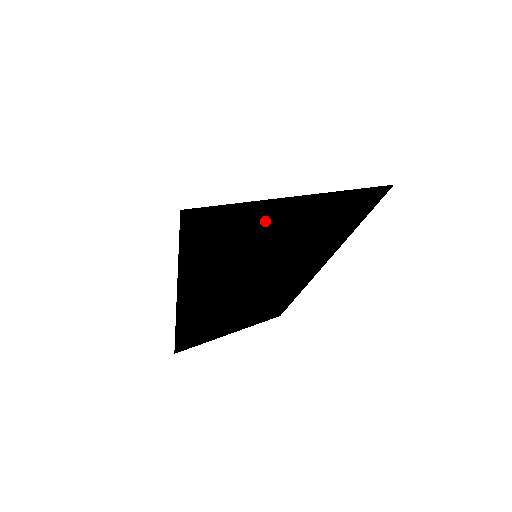
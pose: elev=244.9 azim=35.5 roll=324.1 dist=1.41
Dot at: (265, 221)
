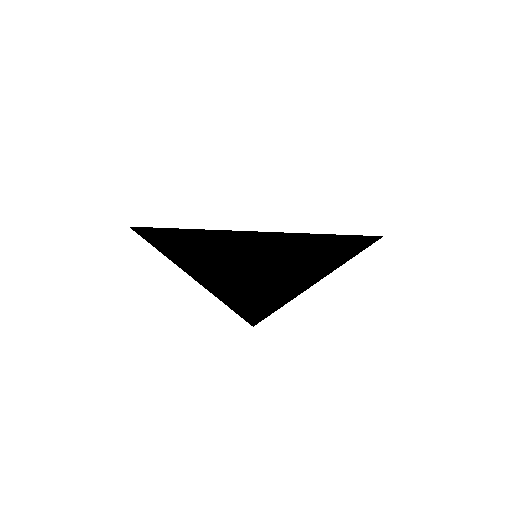
Dot at: occluded
